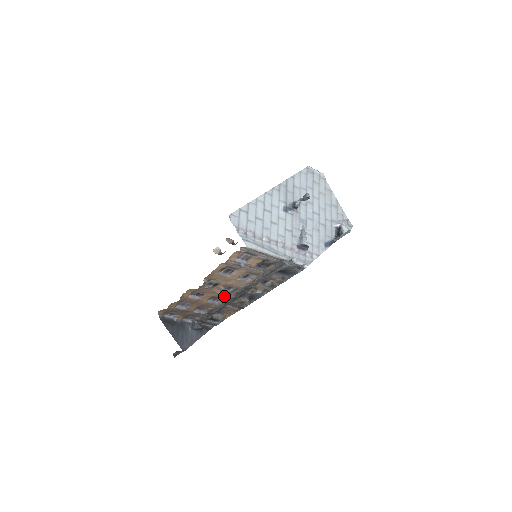
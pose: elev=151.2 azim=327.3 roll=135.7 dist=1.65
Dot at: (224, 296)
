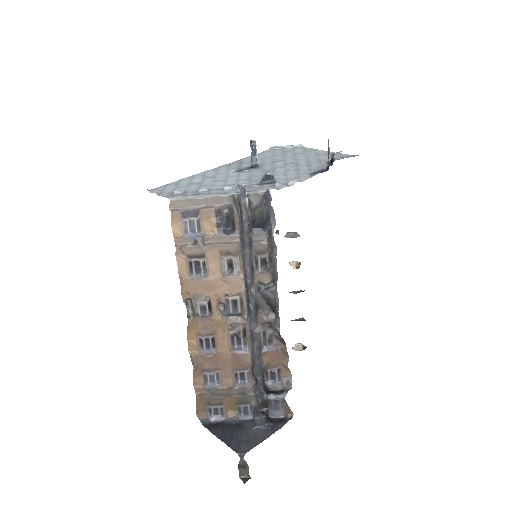
Dot at: (234, 322)
